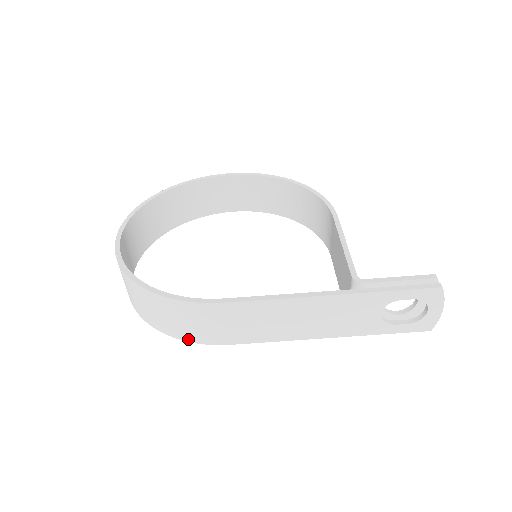
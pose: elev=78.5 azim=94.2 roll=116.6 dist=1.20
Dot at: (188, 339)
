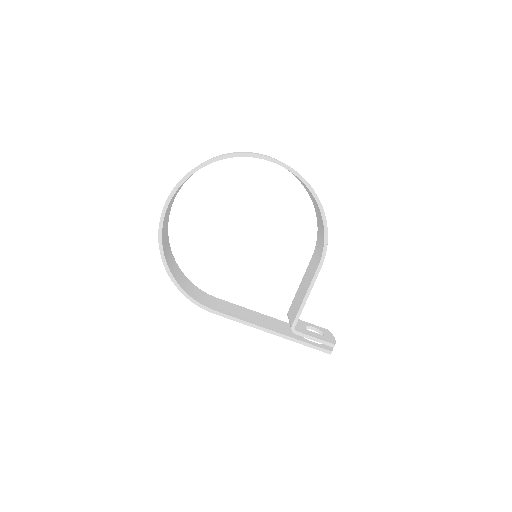
Dot at: occluded
